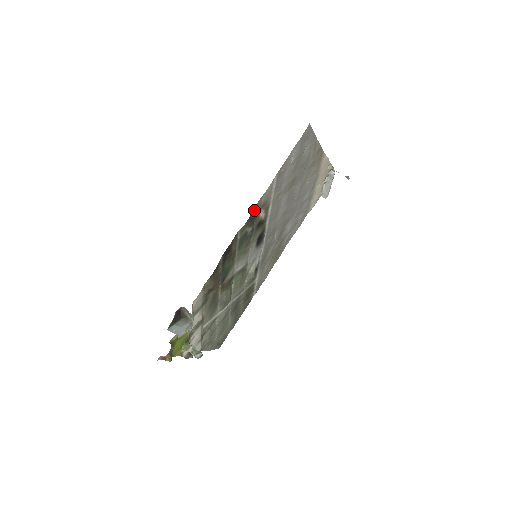
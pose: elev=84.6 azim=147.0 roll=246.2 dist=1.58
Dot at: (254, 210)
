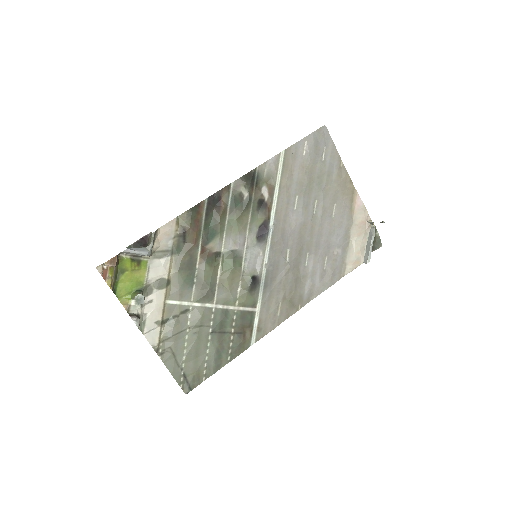
Dot at: (253, 172)
